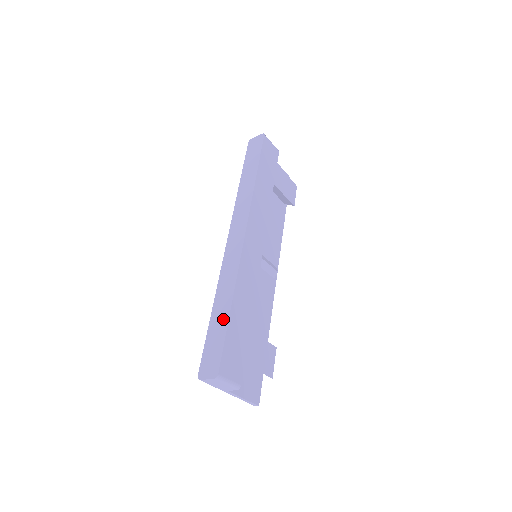
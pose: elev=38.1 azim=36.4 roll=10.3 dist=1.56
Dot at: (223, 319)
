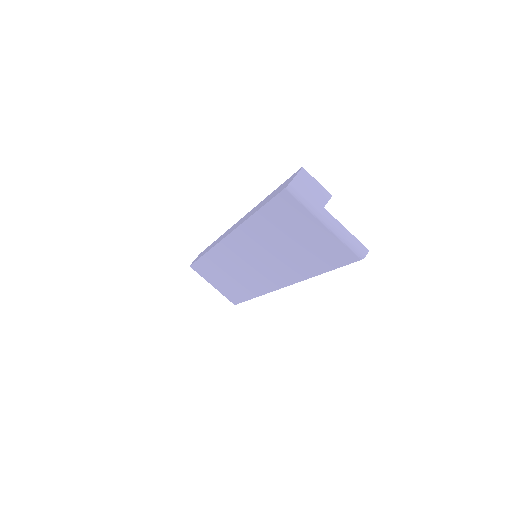
Dot at: (269, 196)
